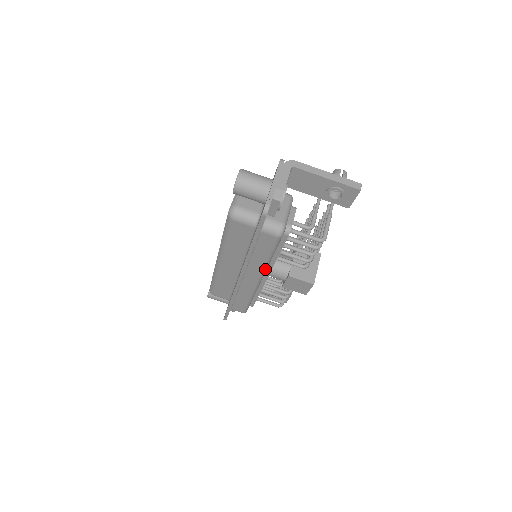
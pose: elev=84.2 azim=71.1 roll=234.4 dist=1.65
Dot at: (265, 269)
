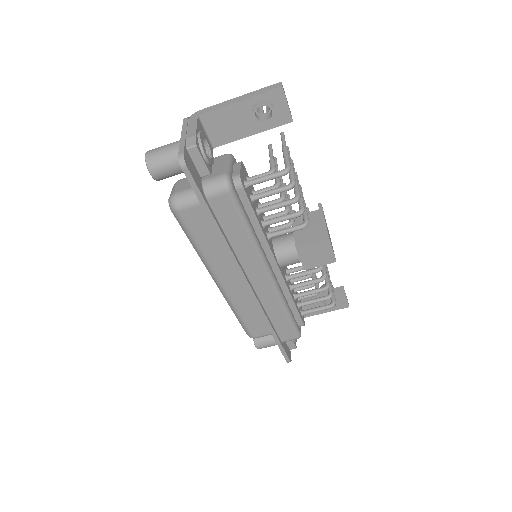
Dot at: (260, 252)
